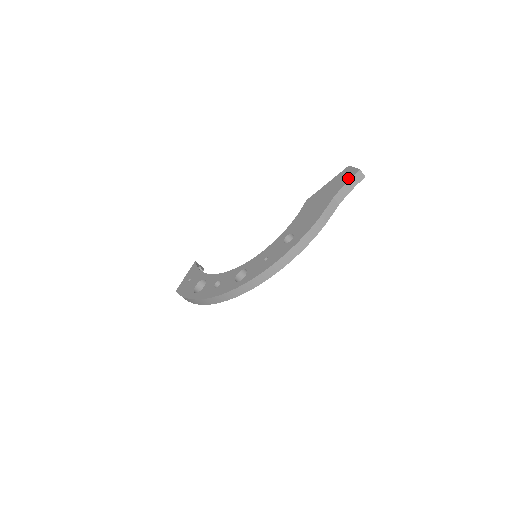
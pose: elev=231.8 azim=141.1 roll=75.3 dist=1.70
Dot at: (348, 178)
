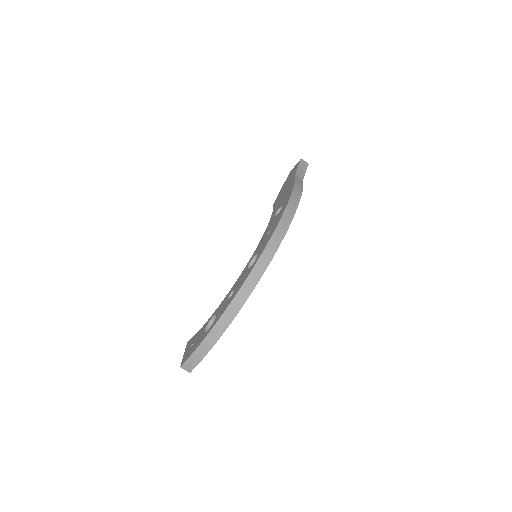
Dot at: (296, 167)
